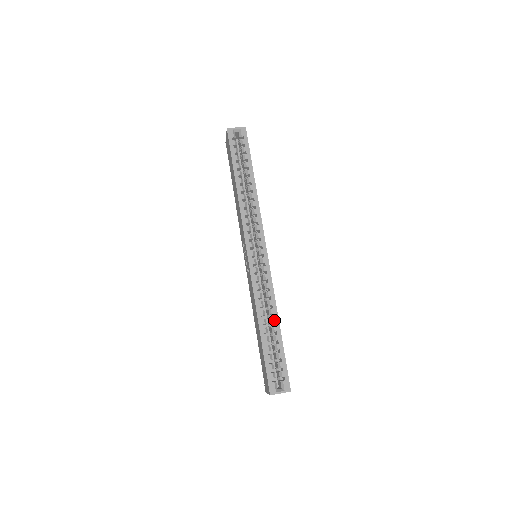
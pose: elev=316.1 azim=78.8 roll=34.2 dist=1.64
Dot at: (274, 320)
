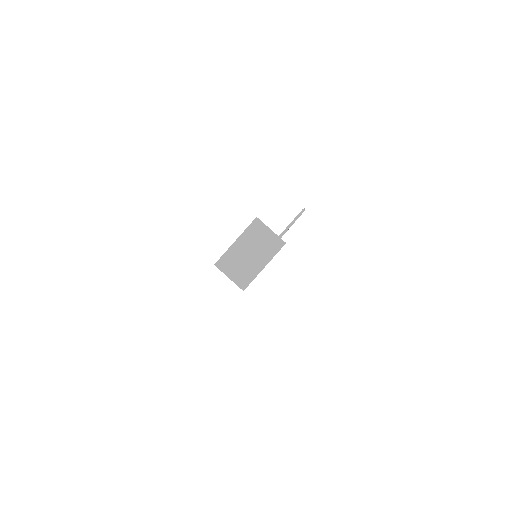
Dot at: occluded
